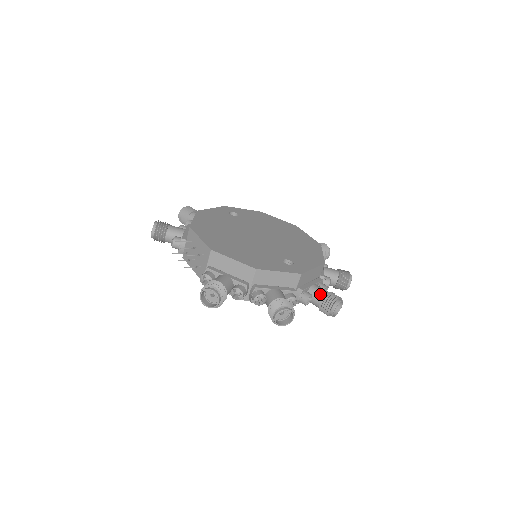
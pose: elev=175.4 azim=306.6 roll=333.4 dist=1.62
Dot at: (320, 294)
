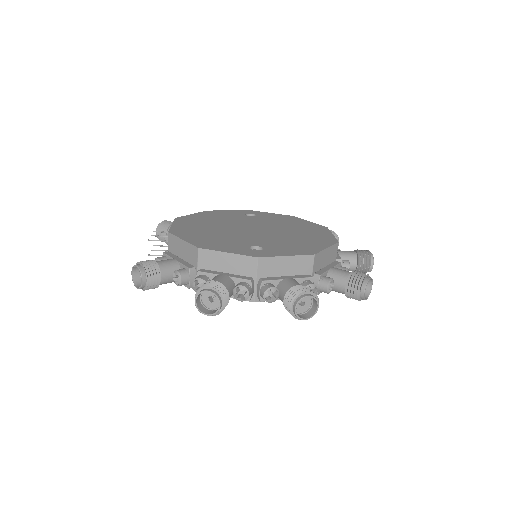
Dot at: (287, 288)
